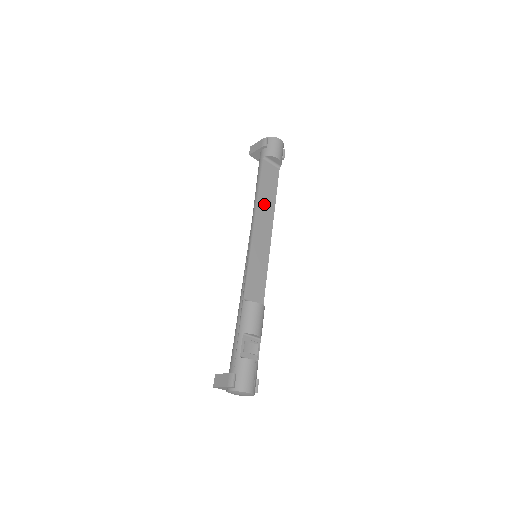
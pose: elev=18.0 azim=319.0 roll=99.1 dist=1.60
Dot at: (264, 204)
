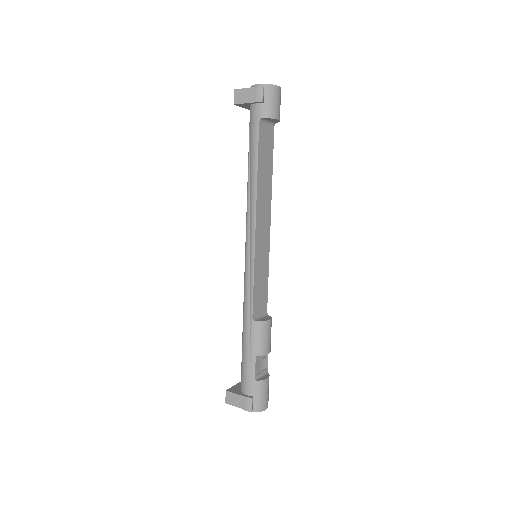
Dot at: (263, 188)
